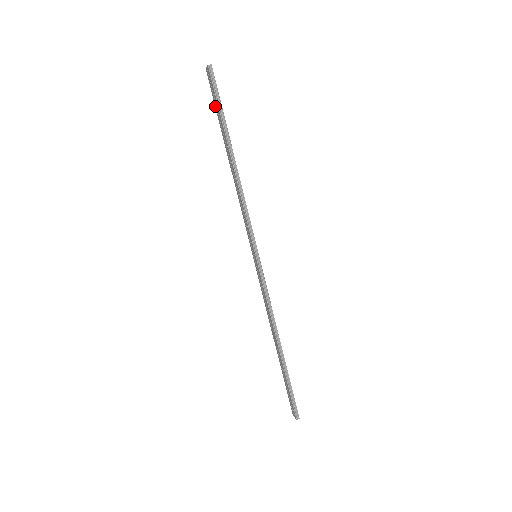
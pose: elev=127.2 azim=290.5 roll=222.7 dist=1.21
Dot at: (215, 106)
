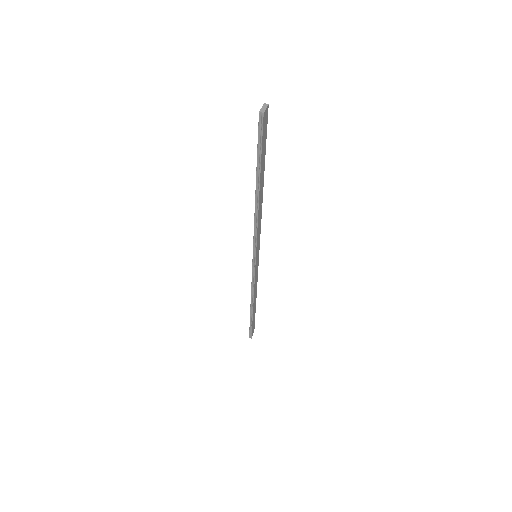
Dot at: occluded
